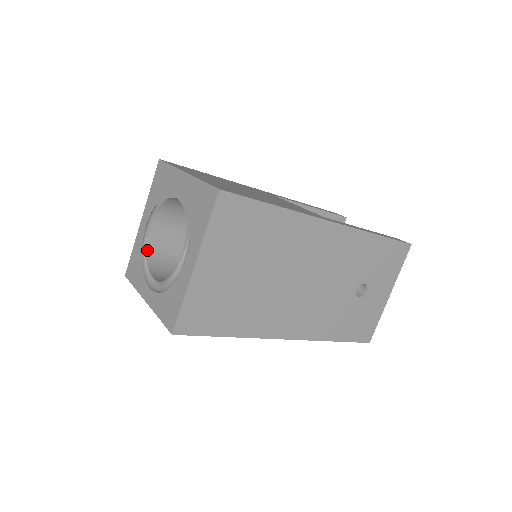
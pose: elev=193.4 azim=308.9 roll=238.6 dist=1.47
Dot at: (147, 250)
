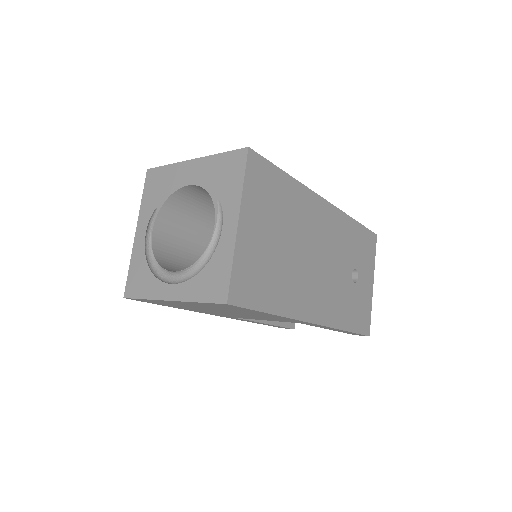
Dot at: (154, 254)
